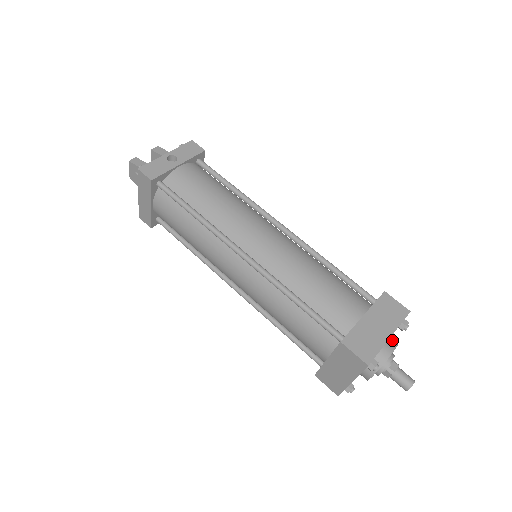
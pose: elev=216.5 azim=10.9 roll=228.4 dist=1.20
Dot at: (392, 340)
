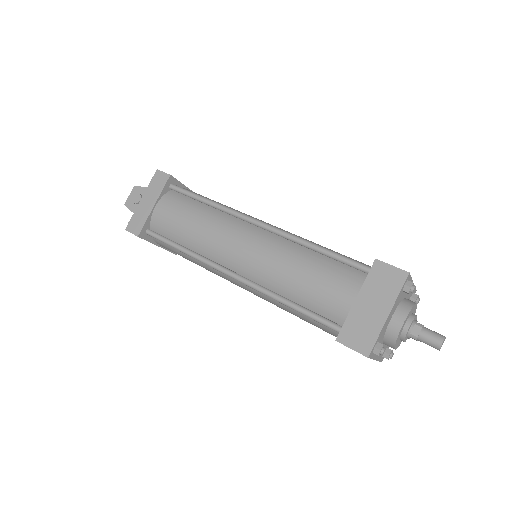
Dot at: occluded
